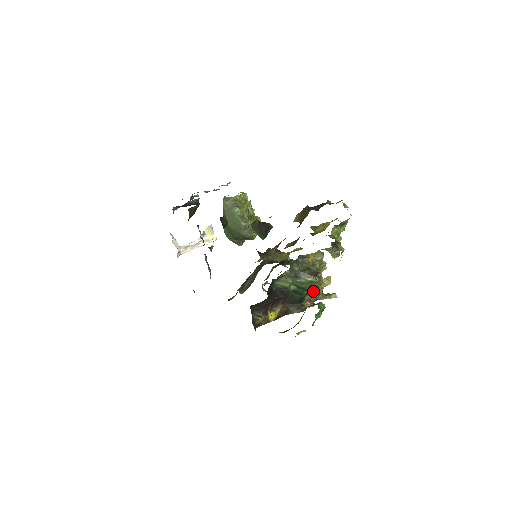
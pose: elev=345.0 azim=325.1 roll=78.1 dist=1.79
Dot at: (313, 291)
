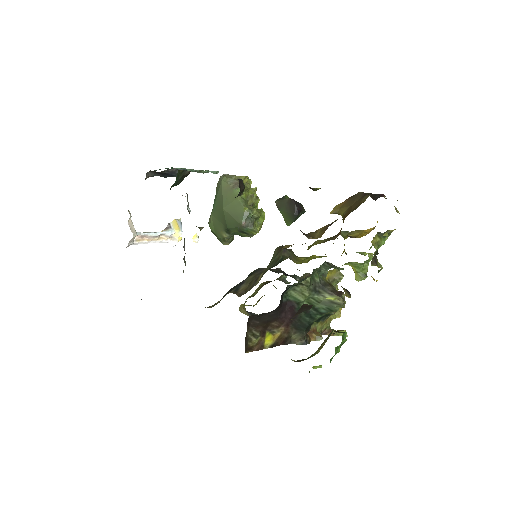
Dot at: (321, 320)
